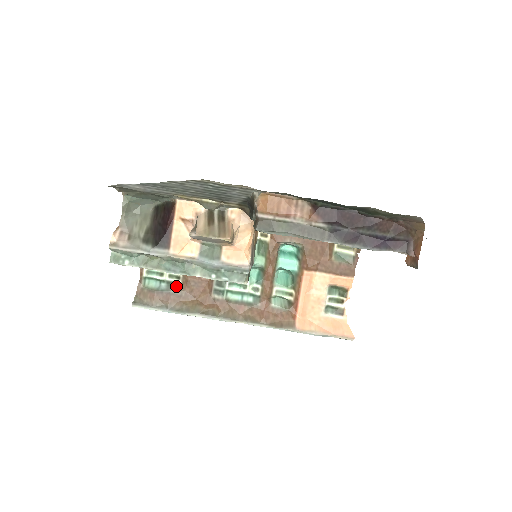
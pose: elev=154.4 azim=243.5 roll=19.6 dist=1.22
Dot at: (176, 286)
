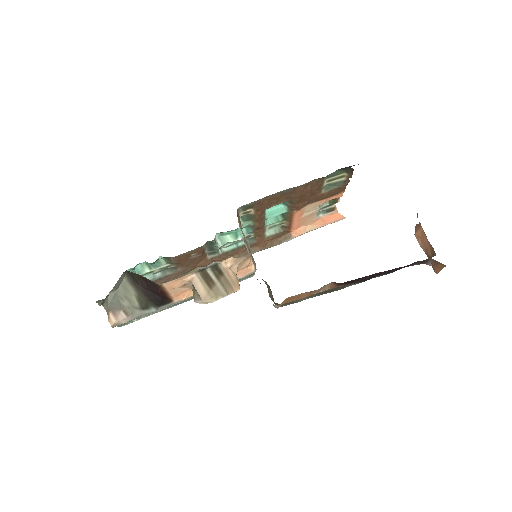
Dot at: (170, 269)
